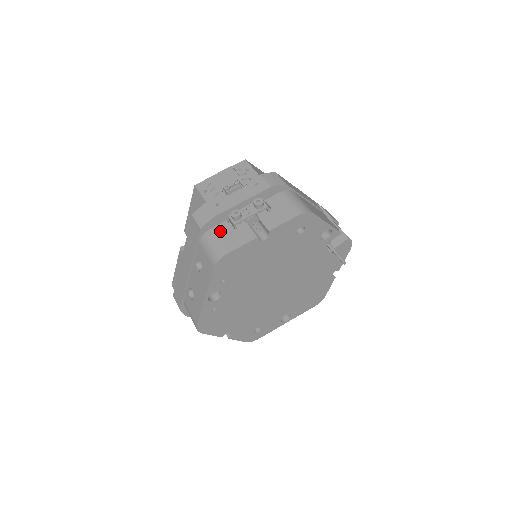
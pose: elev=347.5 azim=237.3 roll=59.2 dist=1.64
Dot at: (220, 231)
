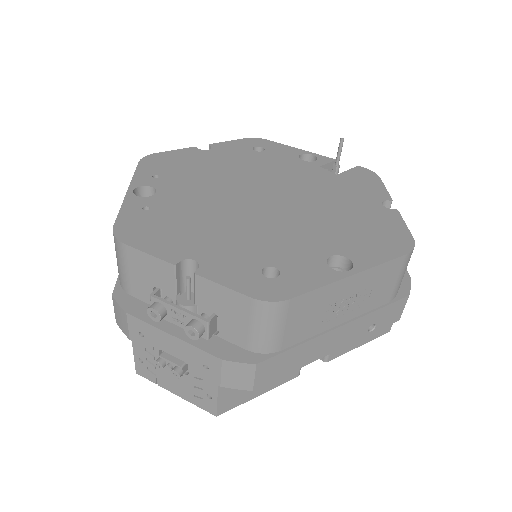
Dot at: occluded
